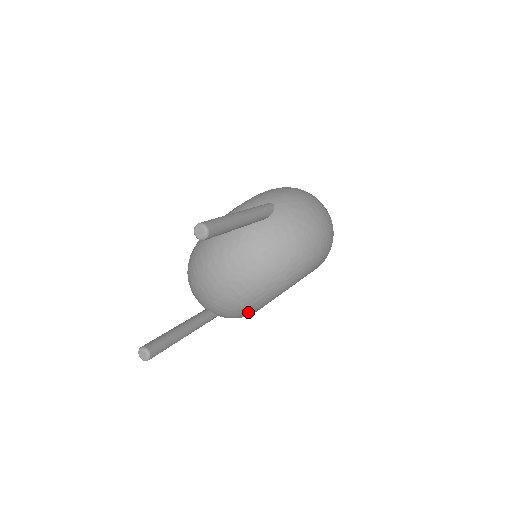
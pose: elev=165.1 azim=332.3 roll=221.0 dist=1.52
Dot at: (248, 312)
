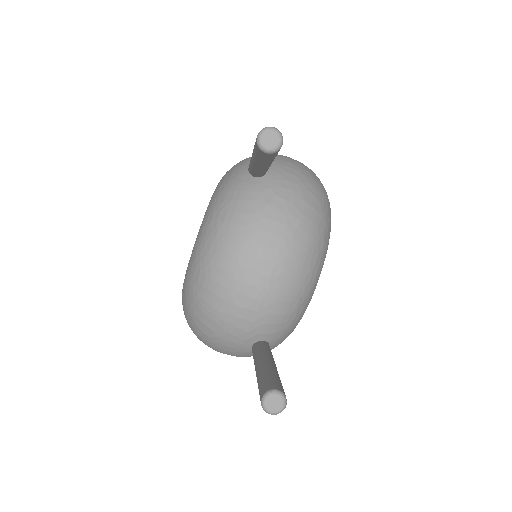
Dot at: (306, 306)
